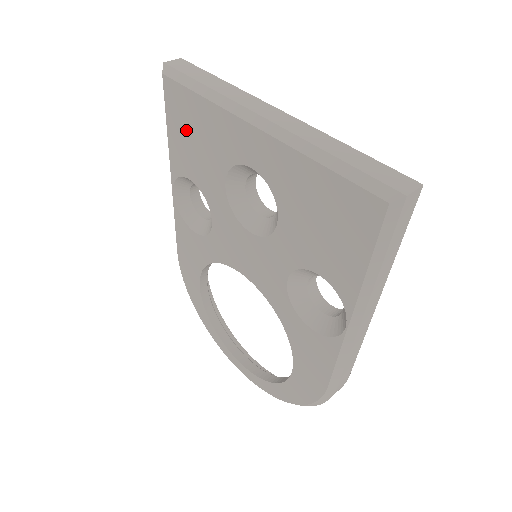
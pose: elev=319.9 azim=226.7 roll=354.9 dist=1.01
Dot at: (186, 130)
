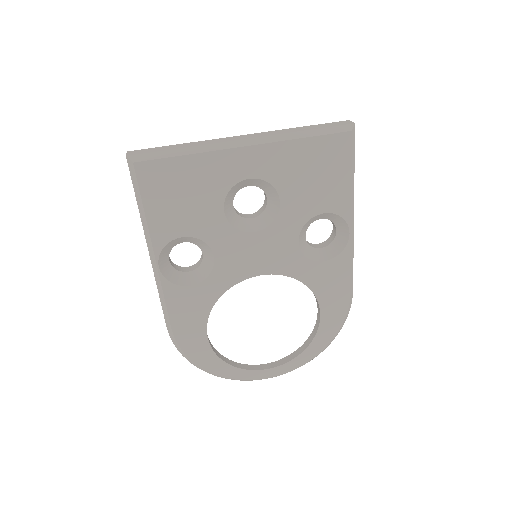
Dot at: (171, 195)
